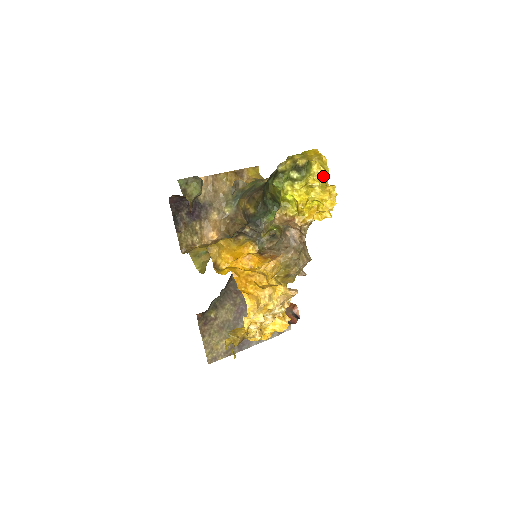
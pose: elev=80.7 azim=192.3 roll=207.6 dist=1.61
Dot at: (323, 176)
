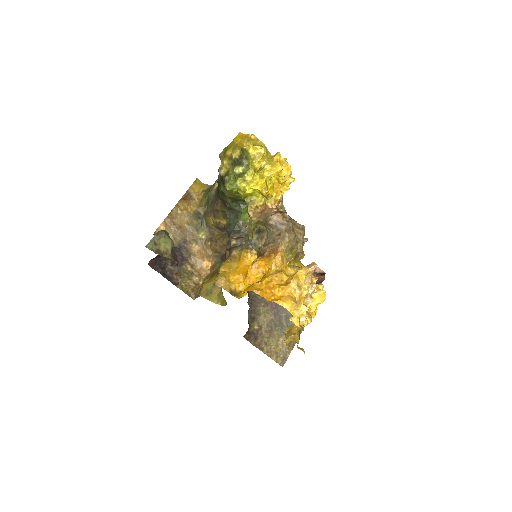
Dot at: (264, 153)
